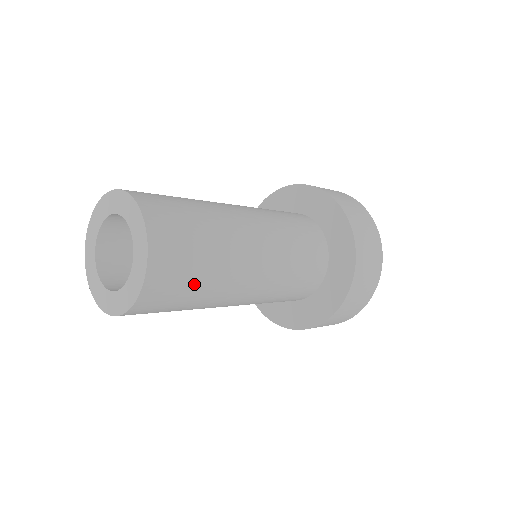
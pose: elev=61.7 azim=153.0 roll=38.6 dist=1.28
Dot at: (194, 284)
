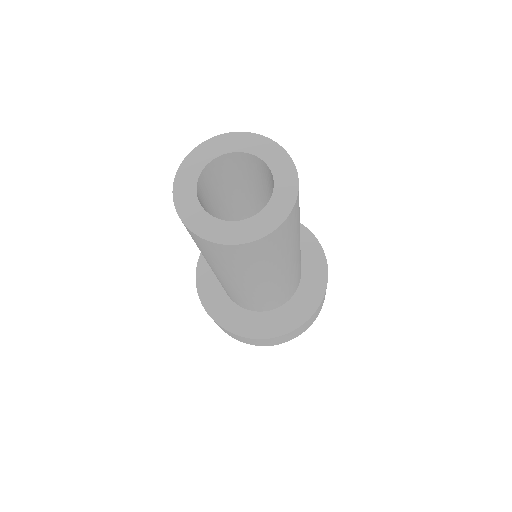
Dot at: (264, 260)
